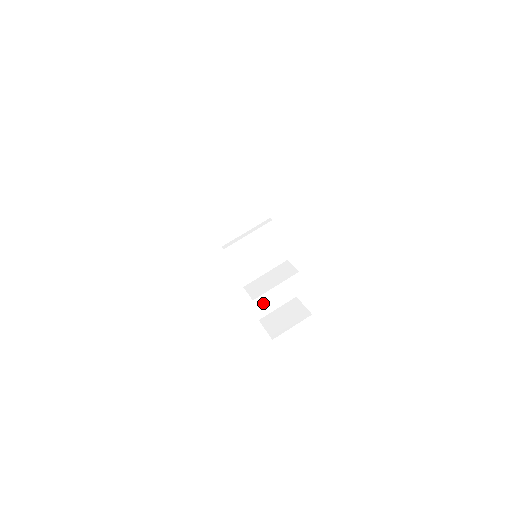
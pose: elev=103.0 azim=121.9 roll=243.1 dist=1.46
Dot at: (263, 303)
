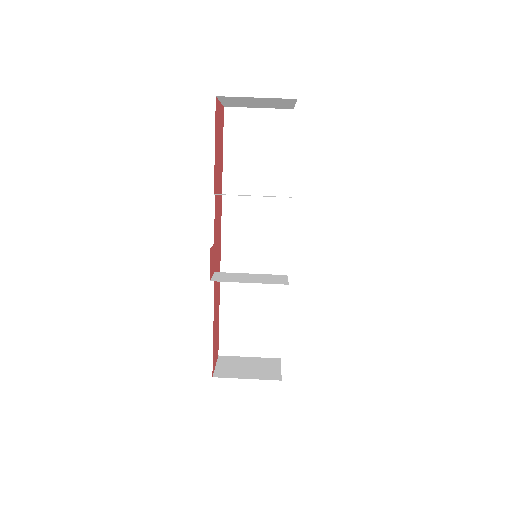
Dot at: (236, 336)
